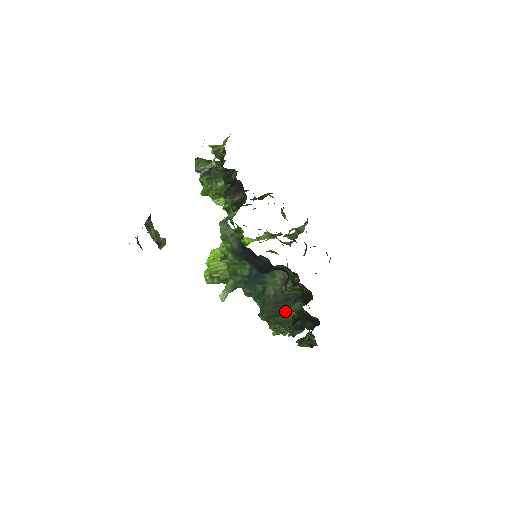
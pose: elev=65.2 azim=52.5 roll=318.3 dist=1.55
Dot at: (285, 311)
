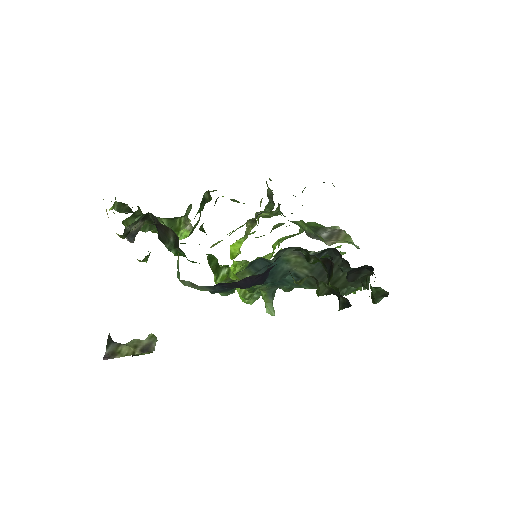
Dot at: (336, 274)
